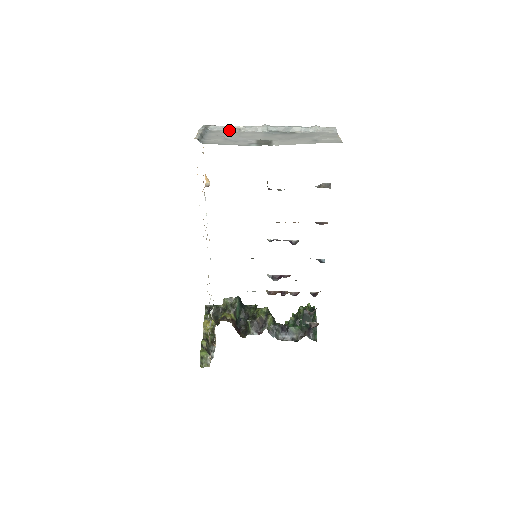
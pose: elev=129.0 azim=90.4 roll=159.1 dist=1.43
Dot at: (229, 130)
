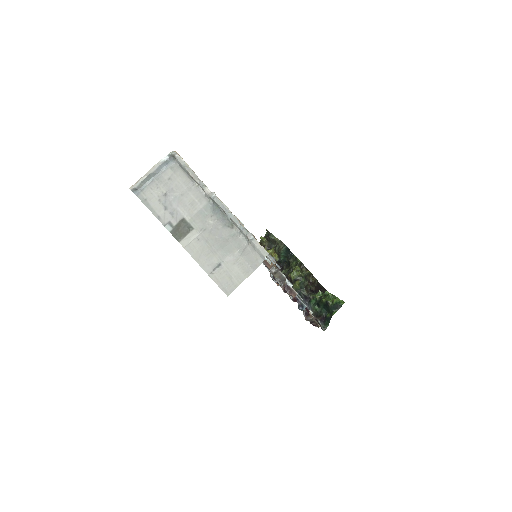
Dot at: (188, 174)
